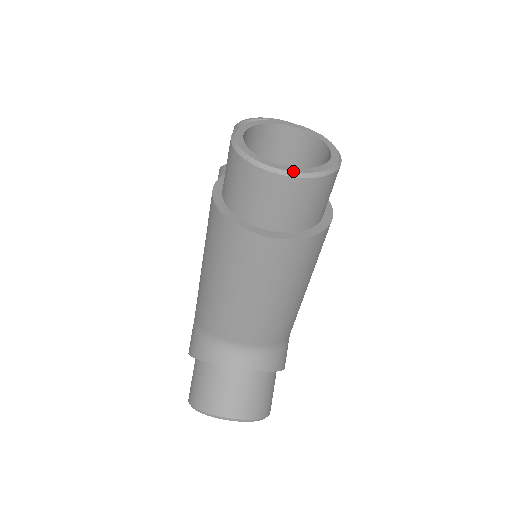
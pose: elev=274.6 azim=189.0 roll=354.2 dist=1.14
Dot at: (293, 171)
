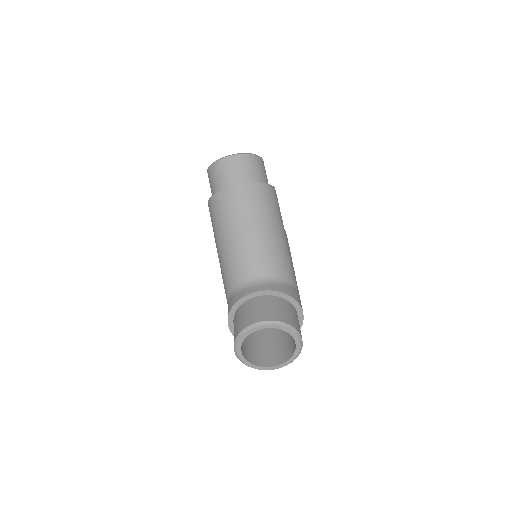
Dot at: (232, 154)
